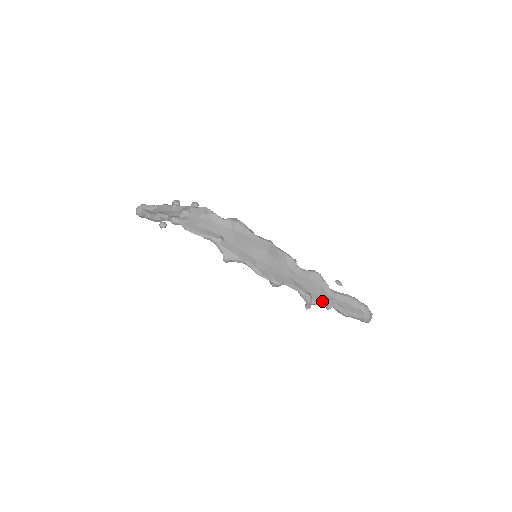
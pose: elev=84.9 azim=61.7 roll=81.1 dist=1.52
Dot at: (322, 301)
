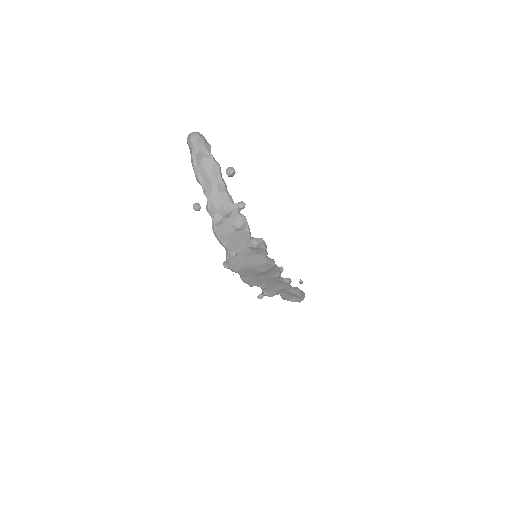
Dot at: occluded
